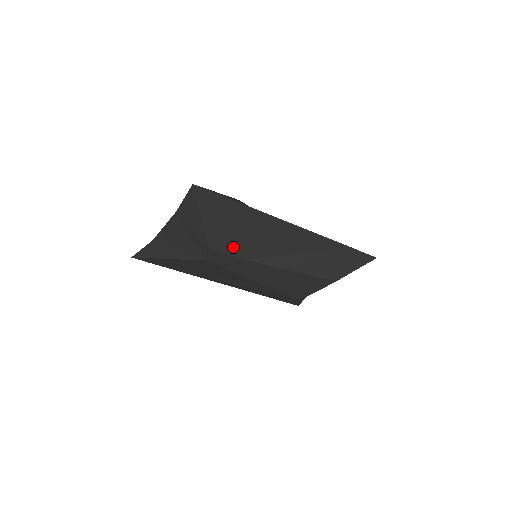
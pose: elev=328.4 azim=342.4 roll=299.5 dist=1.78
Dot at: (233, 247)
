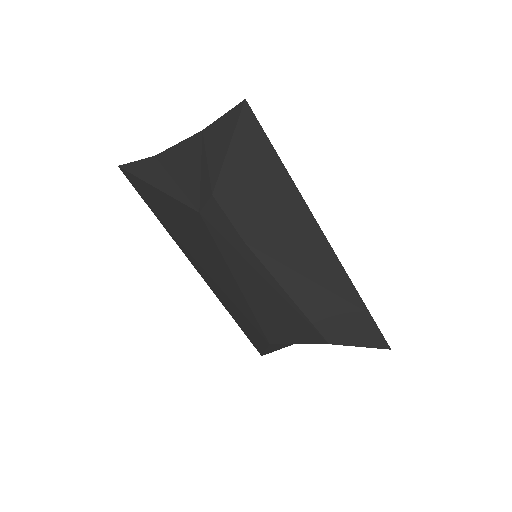
Dot at: (240, 215)
